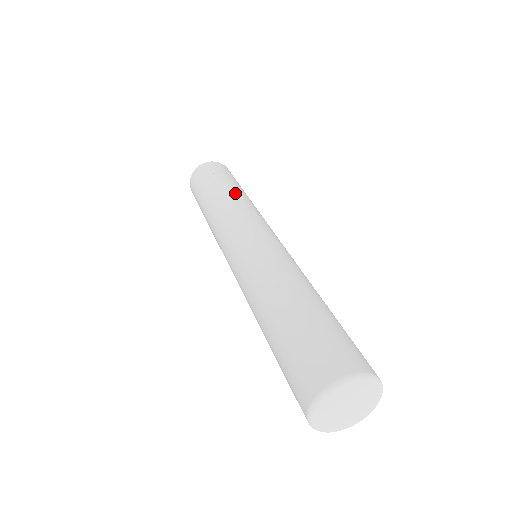
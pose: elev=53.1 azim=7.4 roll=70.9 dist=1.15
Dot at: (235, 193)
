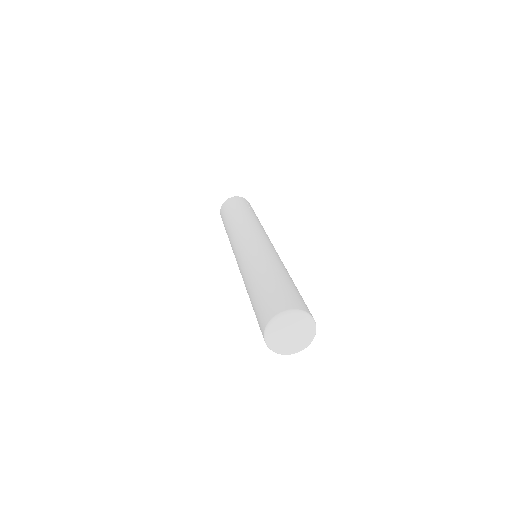
Dot at: occluded
